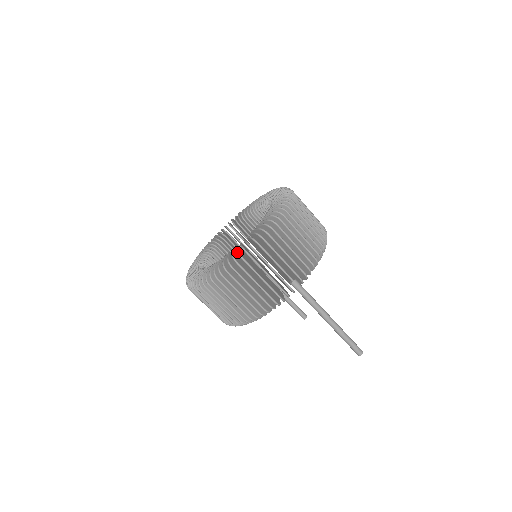
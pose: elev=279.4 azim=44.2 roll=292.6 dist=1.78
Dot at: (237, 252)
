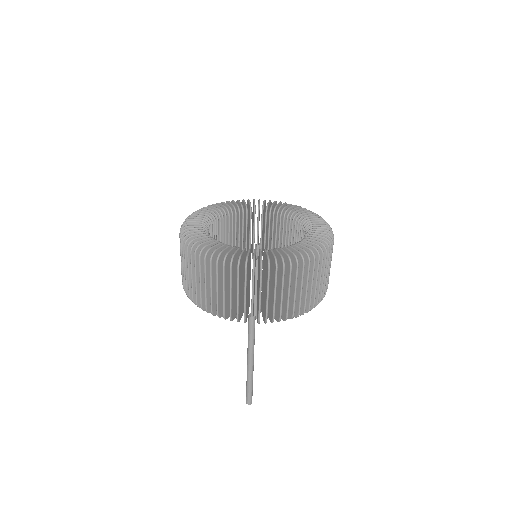
Dot at: (232, 256)
